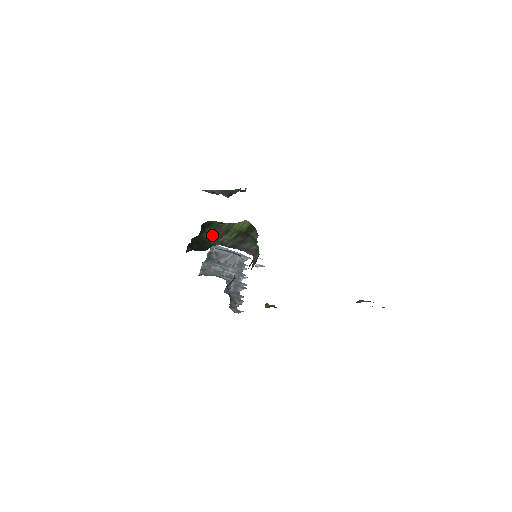
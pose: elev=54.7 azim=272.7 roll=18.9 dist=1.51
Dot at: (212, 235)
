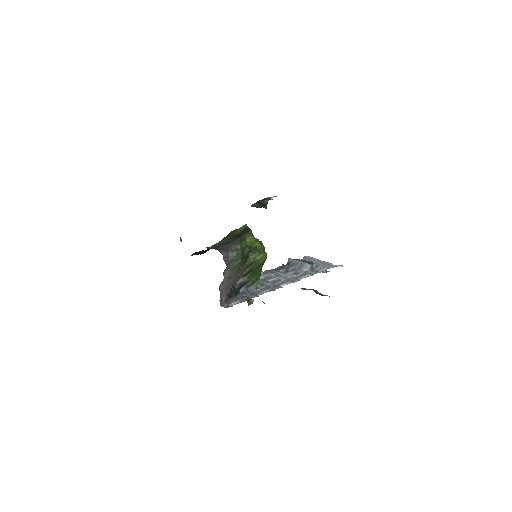
Dot at: occluded
